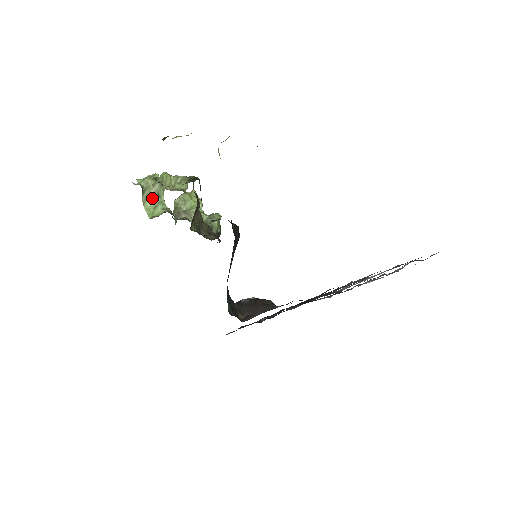
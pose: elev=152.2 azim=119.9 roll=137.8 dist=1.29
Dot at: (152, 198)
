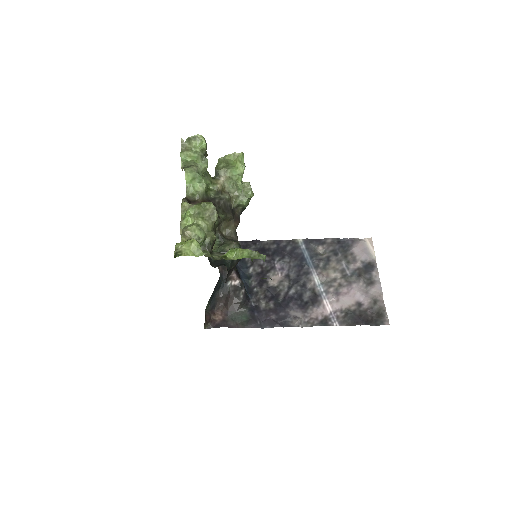
Dot at: (193, 169)
